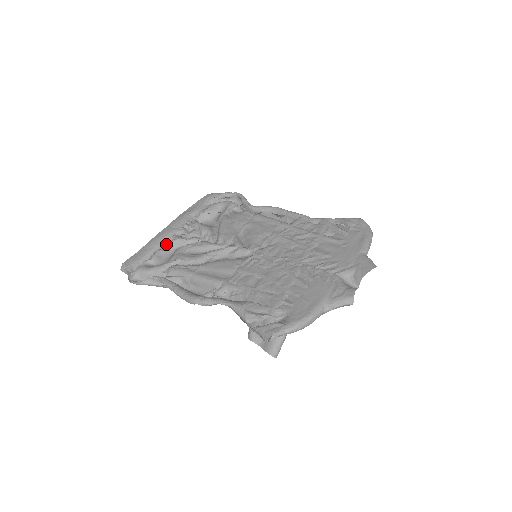
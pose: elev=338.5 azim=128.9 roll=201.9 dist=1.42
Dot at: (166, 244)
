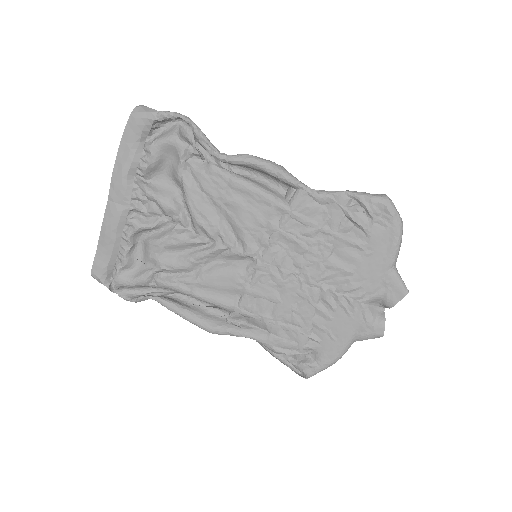
Dot at: (128, 239)
